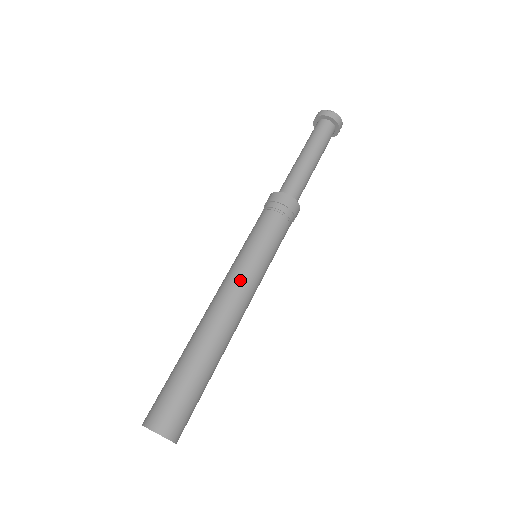
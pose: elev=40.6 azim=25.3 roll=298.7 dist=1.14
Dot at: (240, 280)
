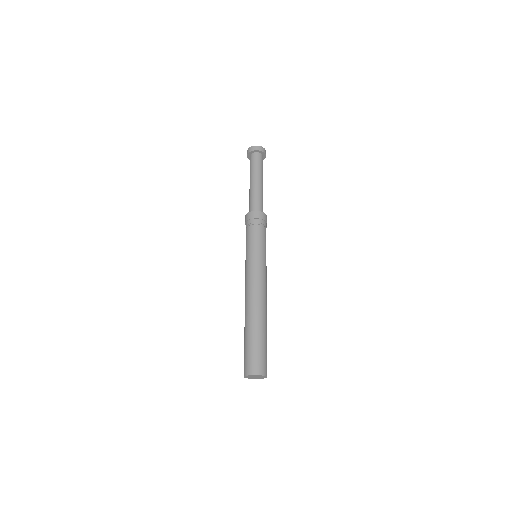
Dot at: (254, 274)
